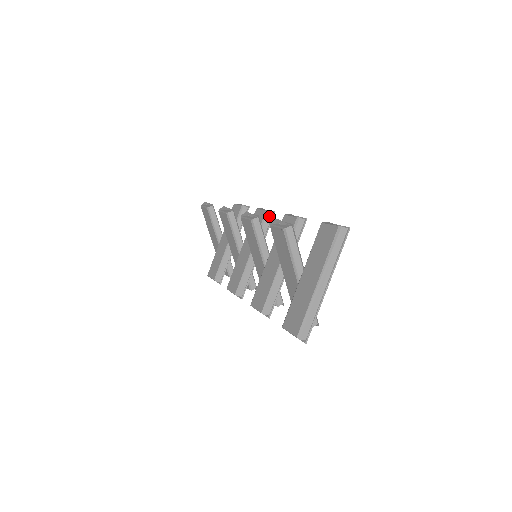
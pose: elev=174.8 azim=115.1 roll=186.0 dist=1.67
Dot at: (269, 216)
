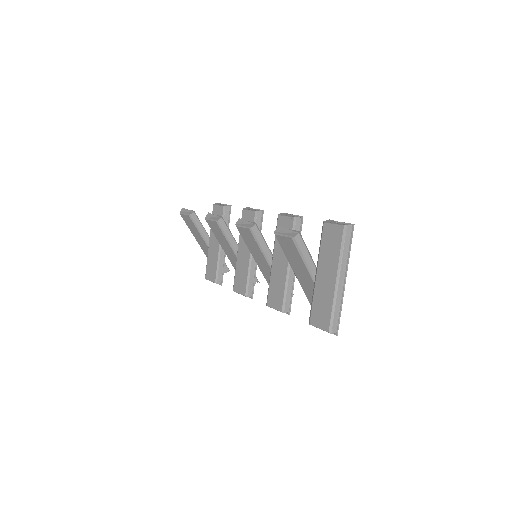
Dot at: (259, 216)
